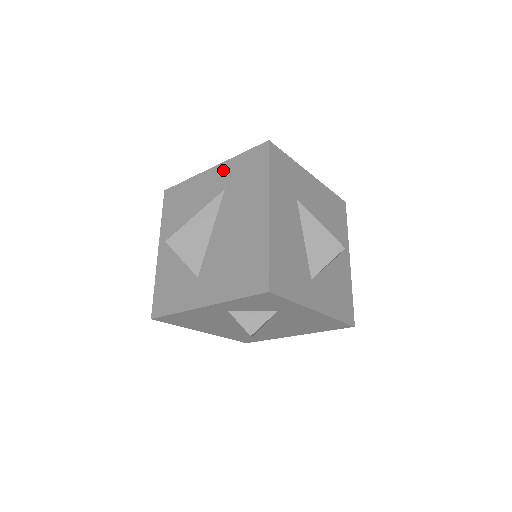
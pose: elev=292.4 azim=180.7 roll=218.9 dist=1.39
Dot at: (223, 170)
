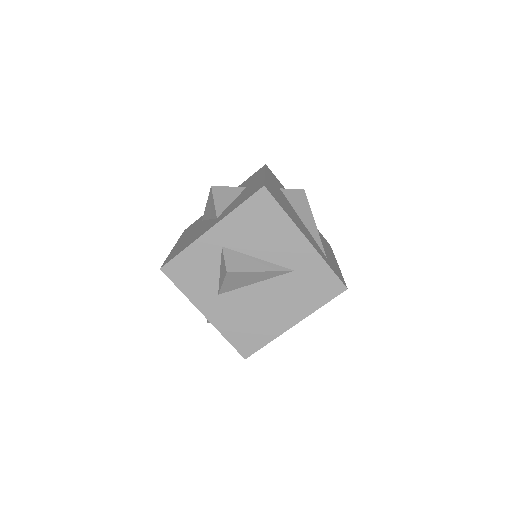
Dot at: (310, 256)
